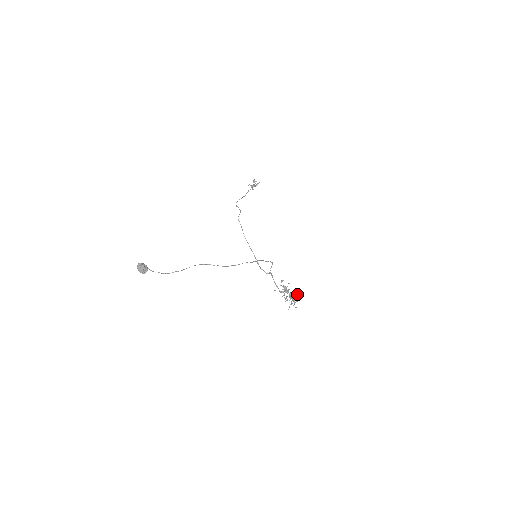
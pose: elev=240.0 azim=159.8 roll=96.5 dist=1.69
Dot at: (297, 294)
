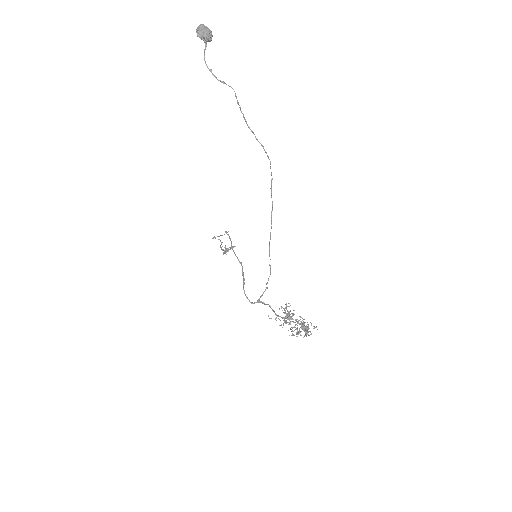
Dot at: occluded
